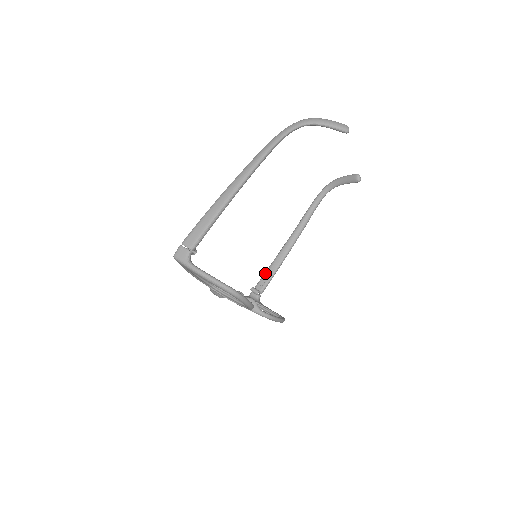
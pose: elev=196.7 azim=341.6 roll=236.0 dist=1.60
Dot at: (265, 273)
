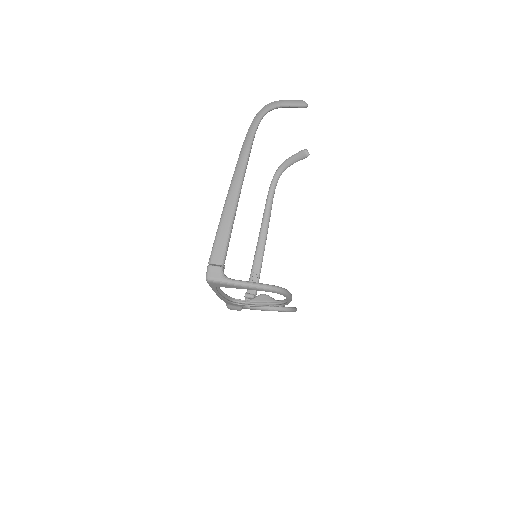
Dot at: (251, 275)
